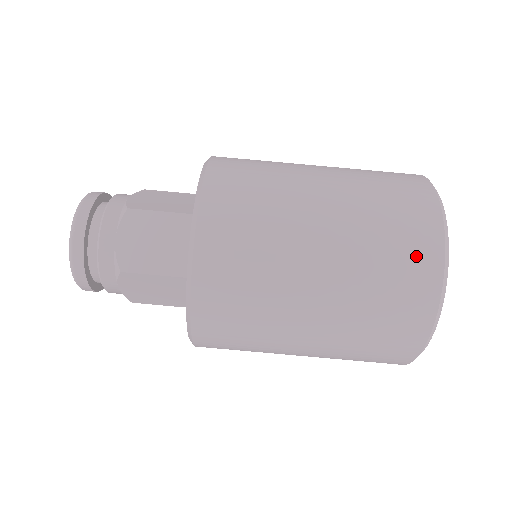
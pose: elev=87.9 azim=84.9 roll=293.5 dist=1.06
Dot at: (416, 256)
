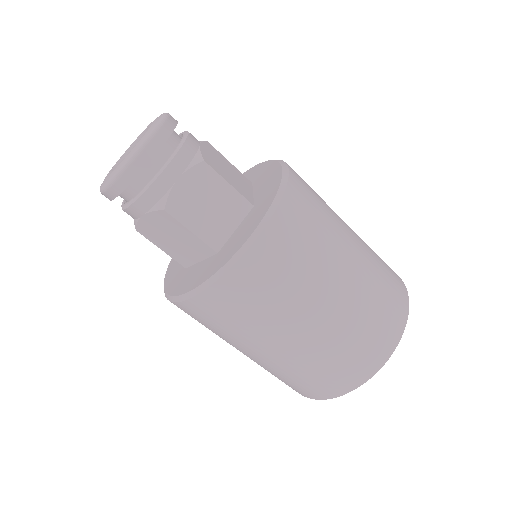
Dot at: (312, 390)
